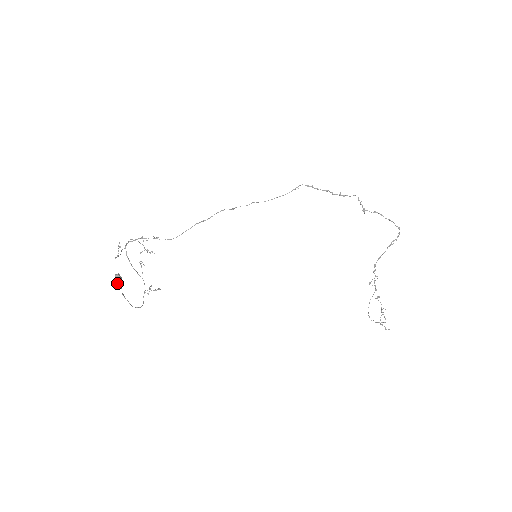
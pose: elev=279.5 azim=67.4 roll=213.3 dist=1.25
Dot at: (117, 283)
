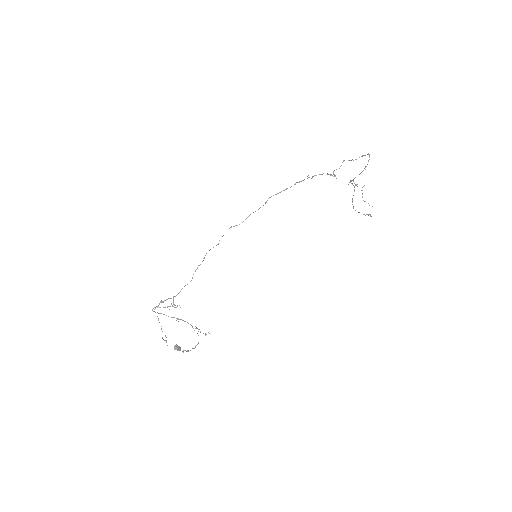
Dot at: occluded
